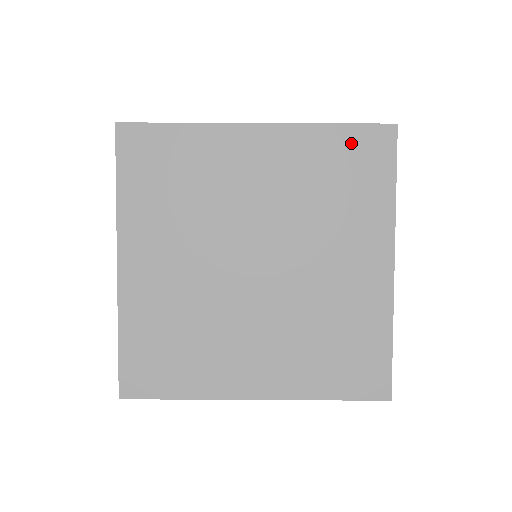
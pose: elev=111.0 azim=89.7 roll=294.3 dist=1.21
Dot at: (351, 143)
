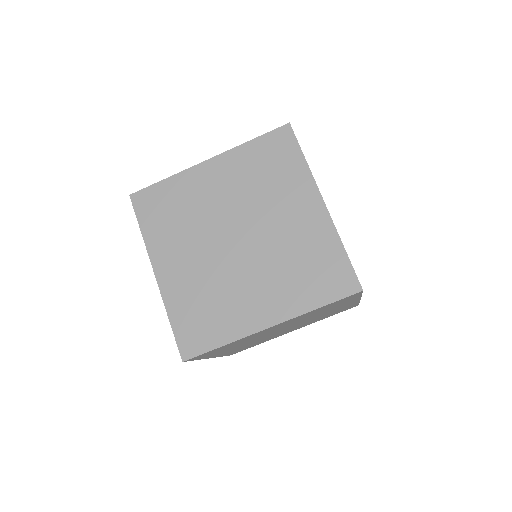
Dot at: occluded
